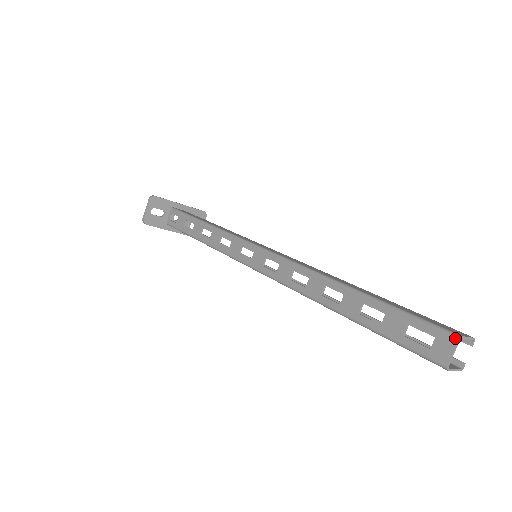
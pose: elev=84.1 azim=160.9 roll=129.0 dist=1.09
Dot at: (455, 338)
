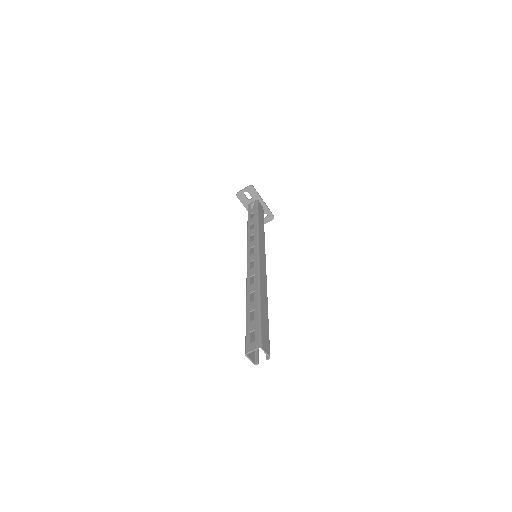
Dot at: (259, 346)
